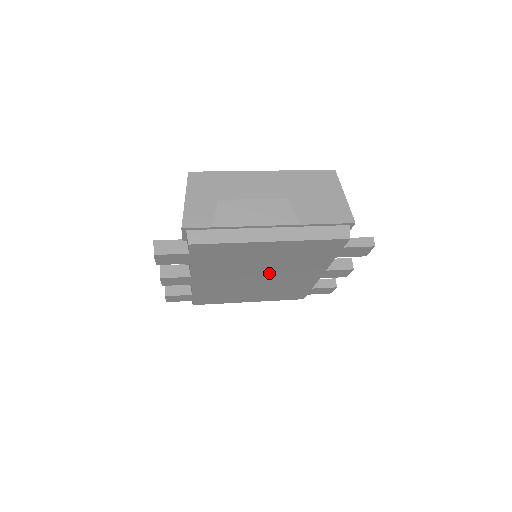
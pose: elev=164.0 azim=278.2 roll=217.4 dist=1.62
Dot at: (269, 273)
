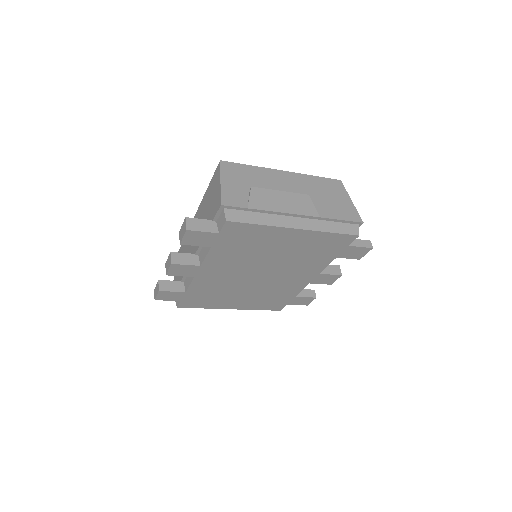
Dot at: (271, 270)
